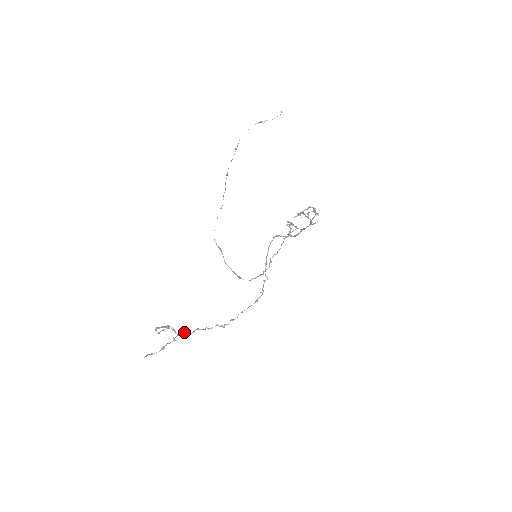
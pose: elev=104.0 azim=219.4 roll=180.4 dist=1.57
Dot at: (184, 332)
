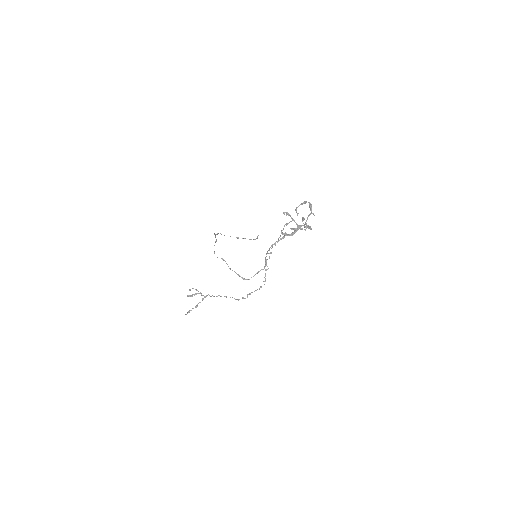
Dot at: occluded
